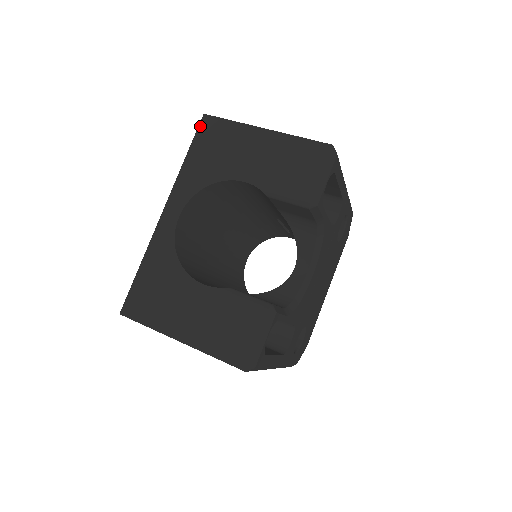
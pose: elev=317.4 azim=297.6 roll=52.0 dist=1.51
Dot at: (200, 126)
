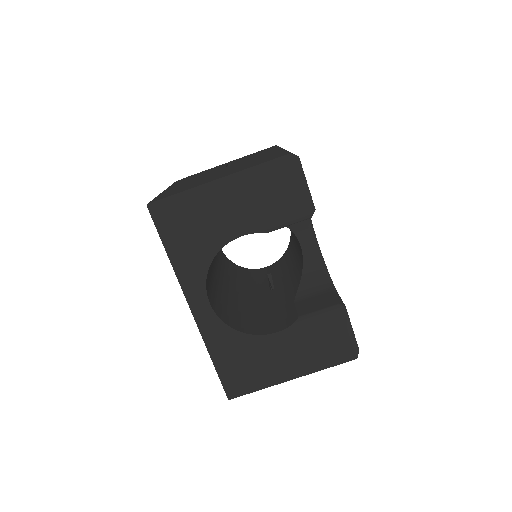
Dot at: (154, 218)
